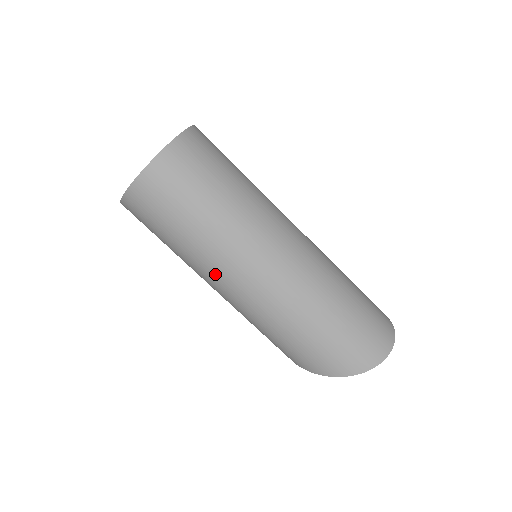
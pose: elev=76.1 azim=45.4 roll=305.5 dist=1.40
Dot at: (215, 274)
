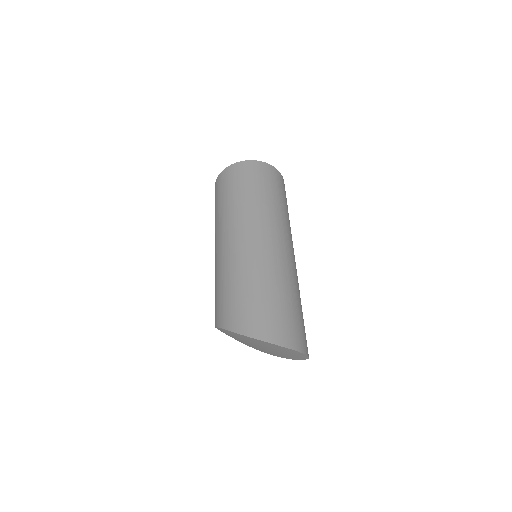
Dot at: (226, 226)
